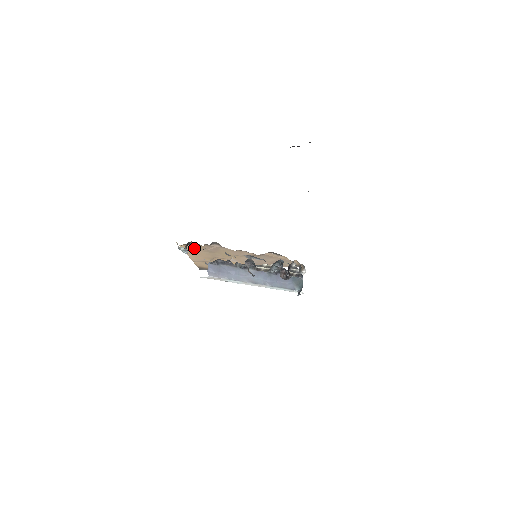
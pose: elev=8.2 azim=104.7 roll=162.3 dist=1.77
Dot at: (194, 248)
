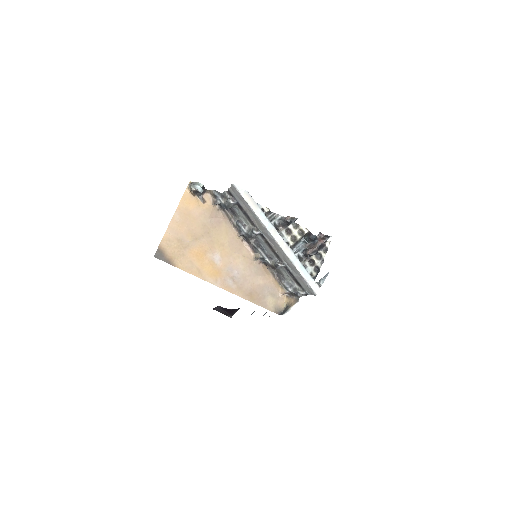
Dot at: (215, 190)
